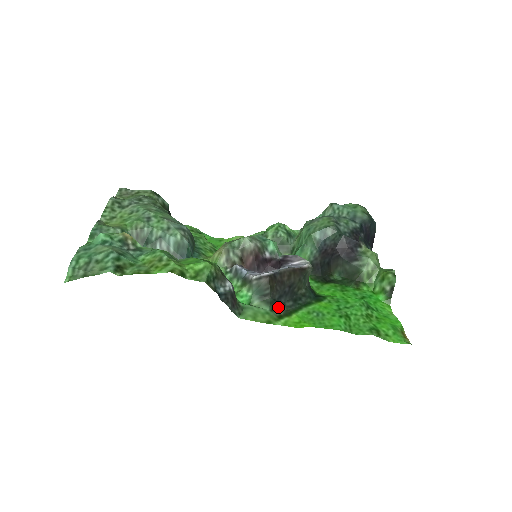
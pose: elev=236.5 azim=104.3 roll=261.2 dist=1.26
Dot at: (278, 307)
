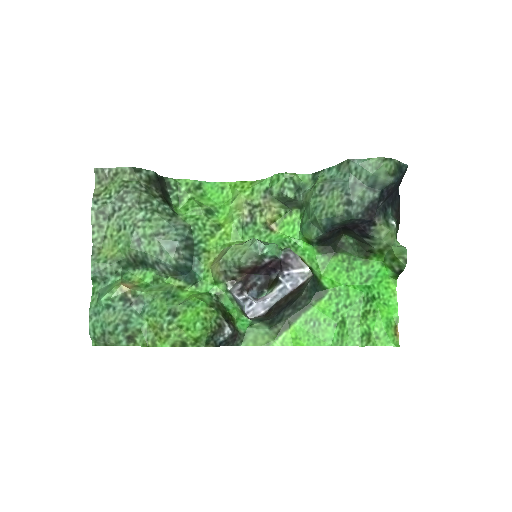
Dot at: (277, 322)
